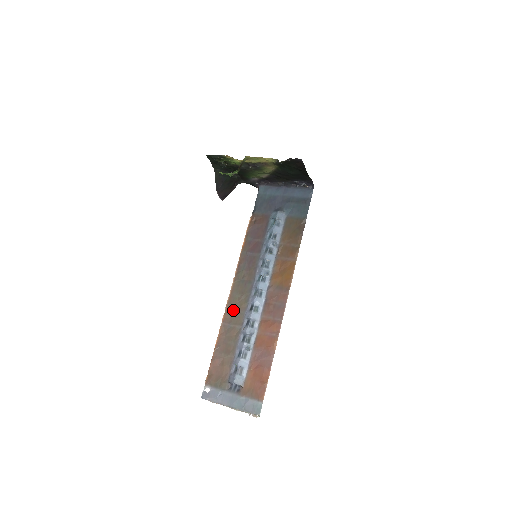
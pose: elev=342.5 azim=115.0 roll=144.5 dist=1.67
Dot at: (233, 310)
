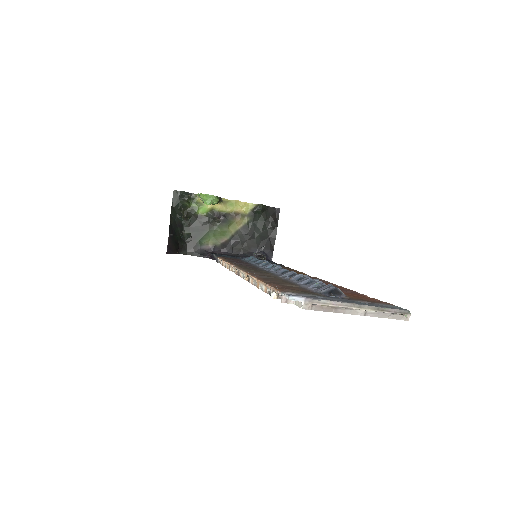
Dot at: (257, 273)
